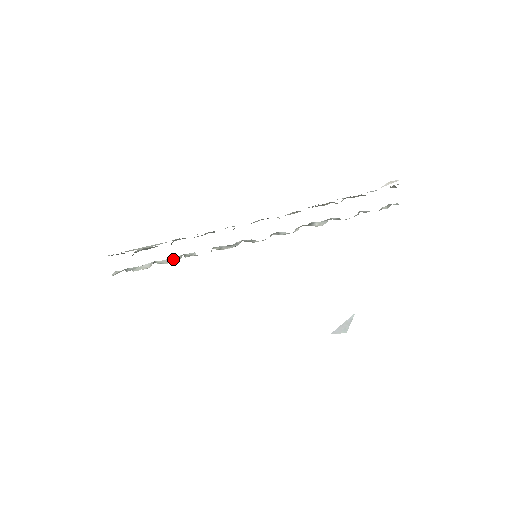
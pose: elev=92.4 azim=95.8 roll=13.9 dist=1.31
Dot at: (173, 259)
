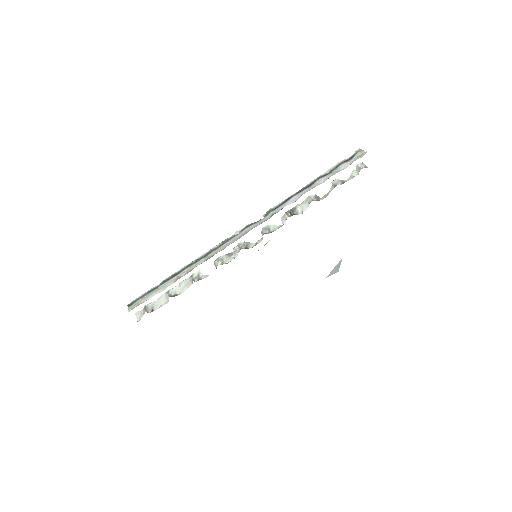
Dot at: (184, 286)
